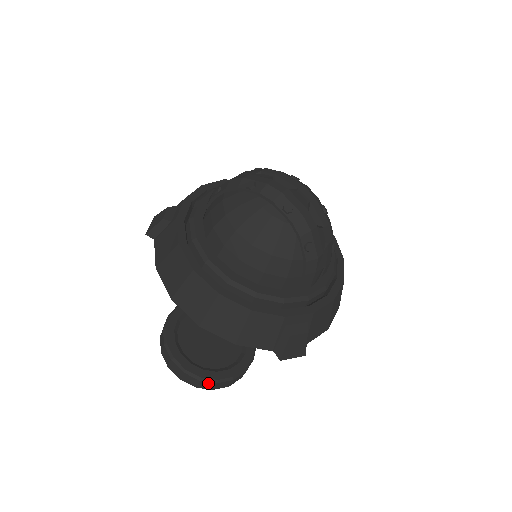
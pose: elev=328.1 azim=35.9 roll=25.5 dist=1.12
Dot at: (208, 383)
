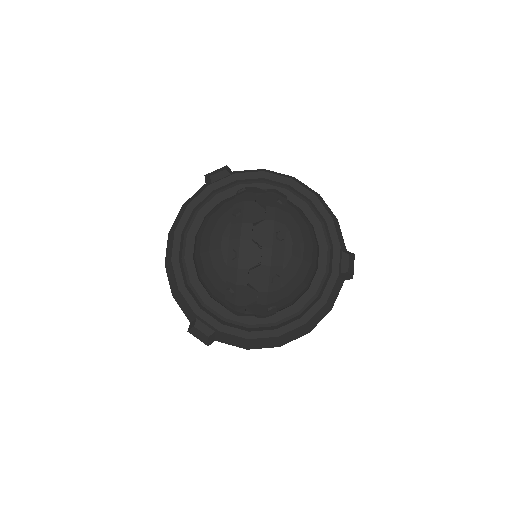
Dot at: occluded
